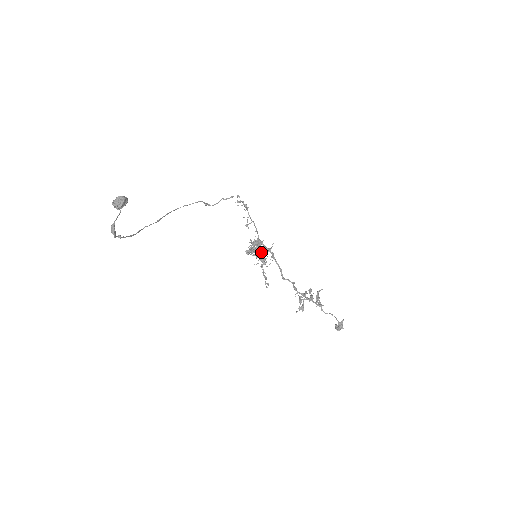
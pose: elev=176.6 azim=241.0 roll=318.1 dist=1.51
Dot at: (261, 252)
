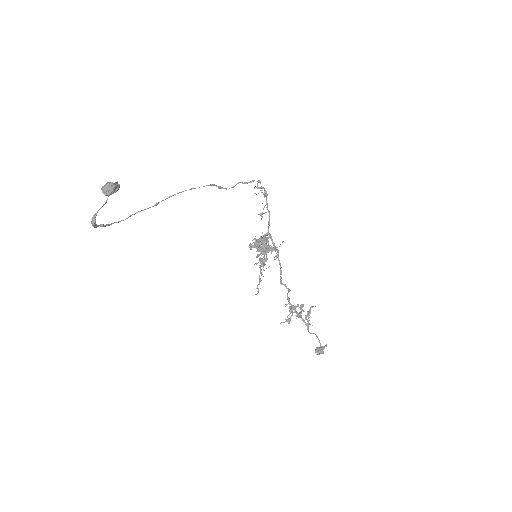
Dot at: (264, 251)
